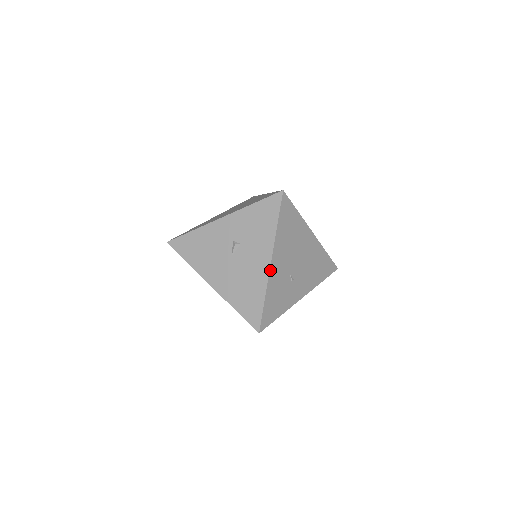
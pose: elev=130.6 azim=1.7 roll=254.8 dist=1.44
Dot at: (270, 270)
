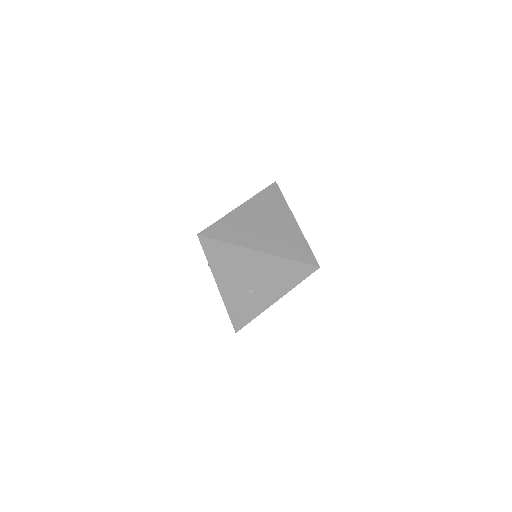
Dot at: (220, 292)
